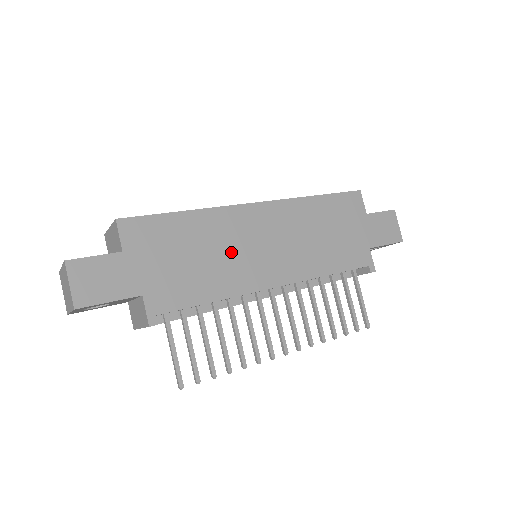
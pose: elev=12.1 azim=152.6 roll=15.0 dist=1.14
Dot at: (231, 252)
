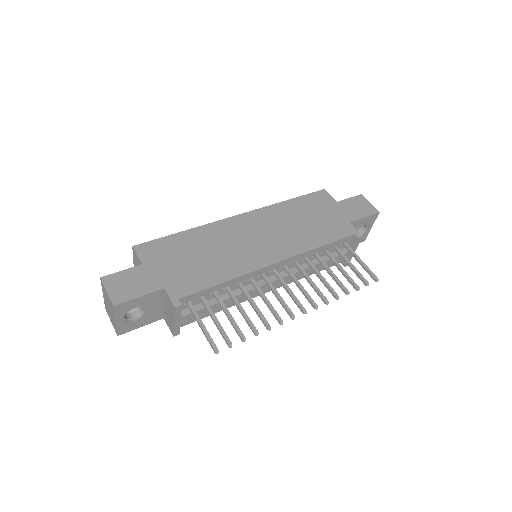
Dot at: (228, 248)
